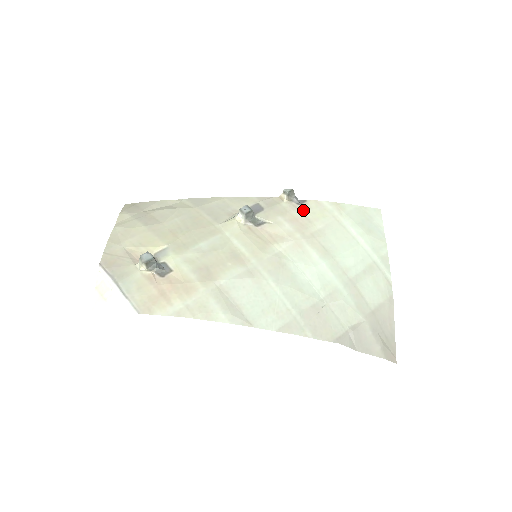
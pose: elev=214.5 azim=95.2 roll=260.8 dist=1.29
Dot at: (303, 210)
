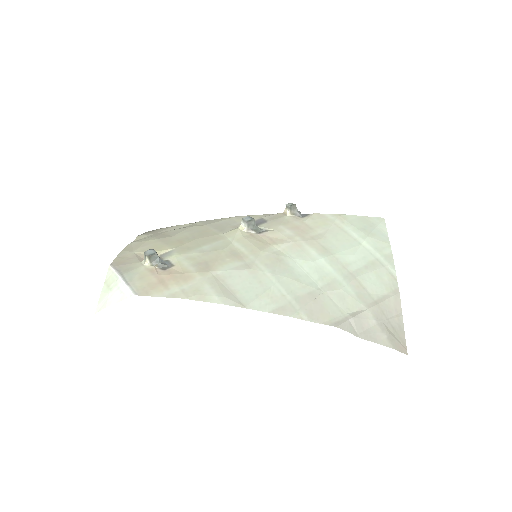
Dot at: (305, 221)
